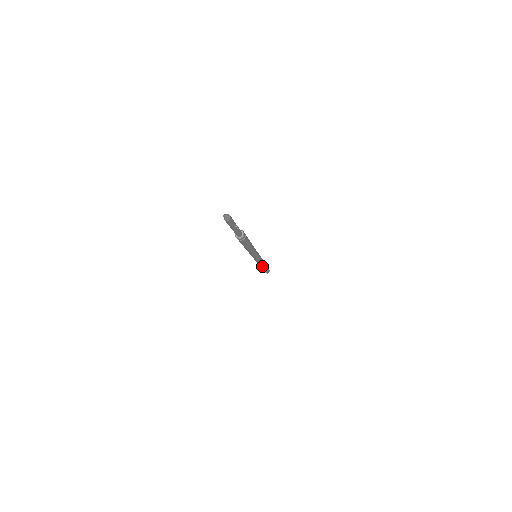
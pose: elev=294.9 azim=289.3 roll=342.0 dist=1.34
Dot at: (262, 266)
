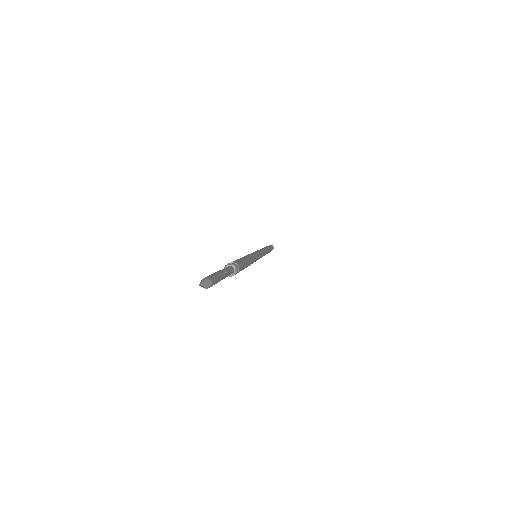
Dot at: occluded
